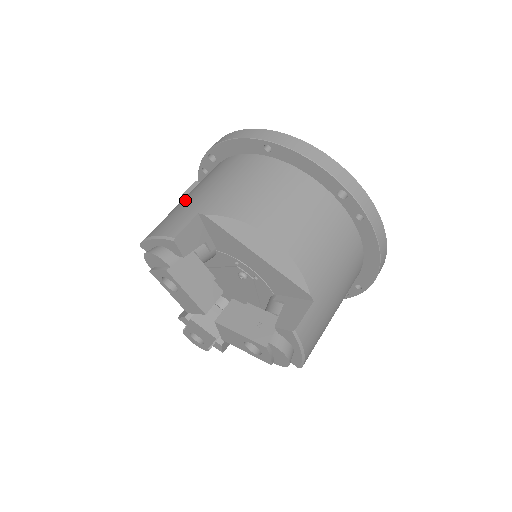
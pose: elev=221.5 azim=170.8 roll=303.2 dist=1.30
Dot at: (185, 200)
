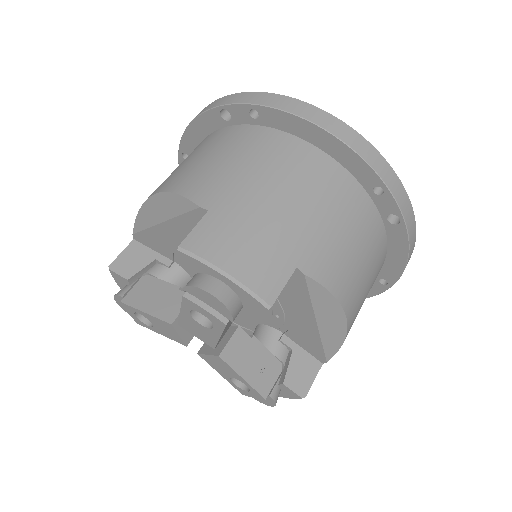
Dot at: occluded
